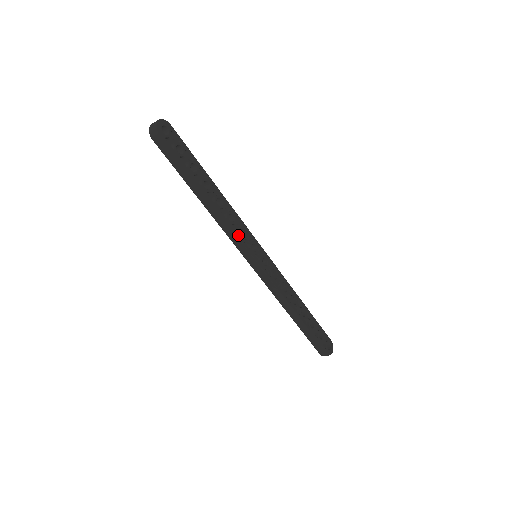
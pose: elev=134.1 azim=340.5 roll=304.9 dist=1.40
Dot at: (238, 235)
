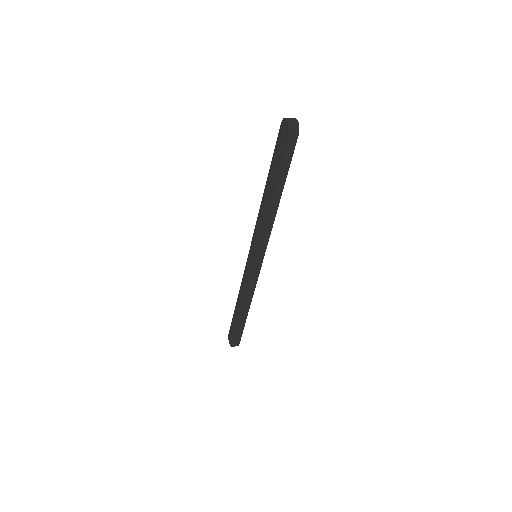
Dot at: (269, 237)
